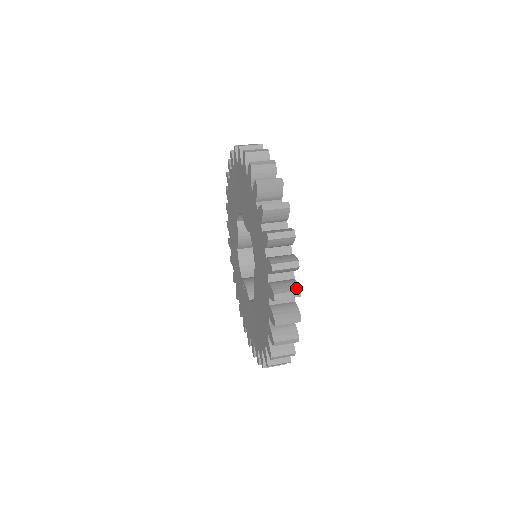
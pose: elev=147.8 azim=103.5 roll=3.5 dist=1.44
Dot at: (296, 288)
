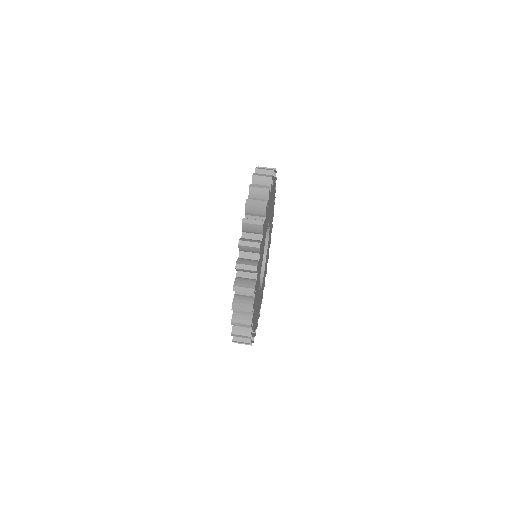
Dot at: (248, 341)
